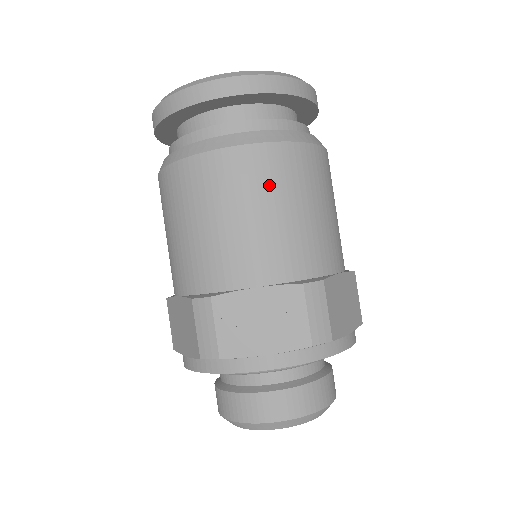
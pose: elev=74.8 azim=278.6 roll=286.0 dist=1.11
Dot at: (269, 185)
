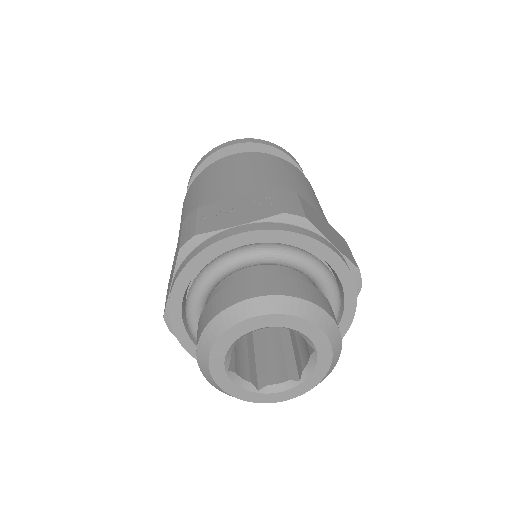
Dot at: (254, 163)
